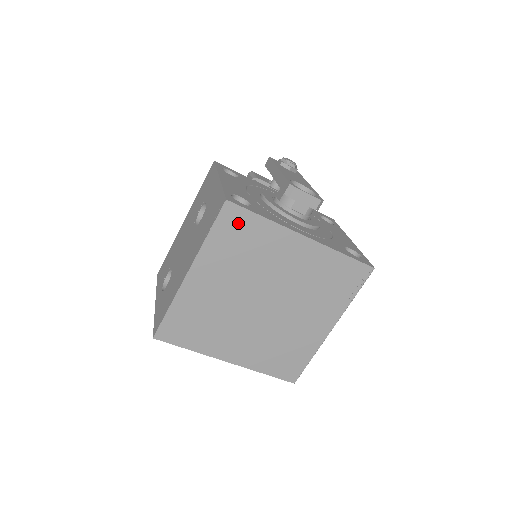
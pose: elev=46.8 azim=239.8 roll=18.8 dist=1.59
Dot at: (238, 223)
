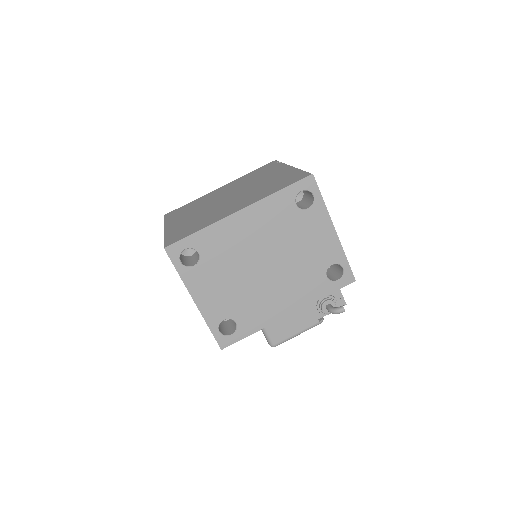
Dot at: (177, 211)
